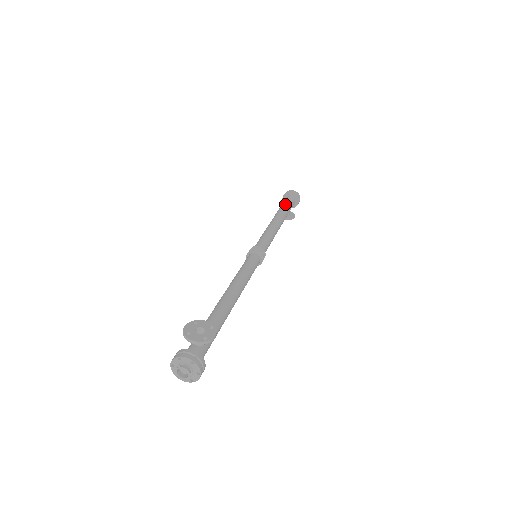
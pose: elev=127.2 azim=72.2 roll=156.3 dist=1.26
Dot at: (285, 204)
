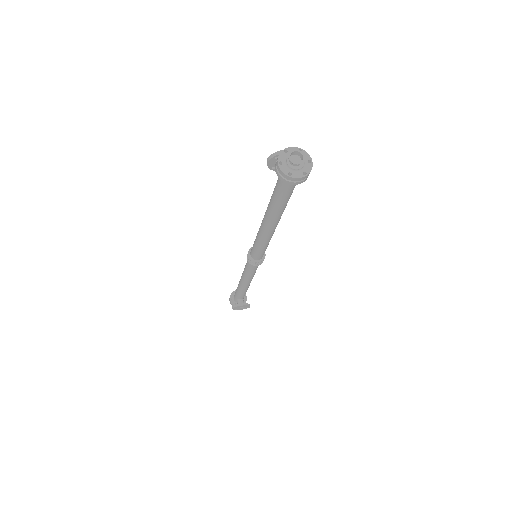
Dot at: occluded
